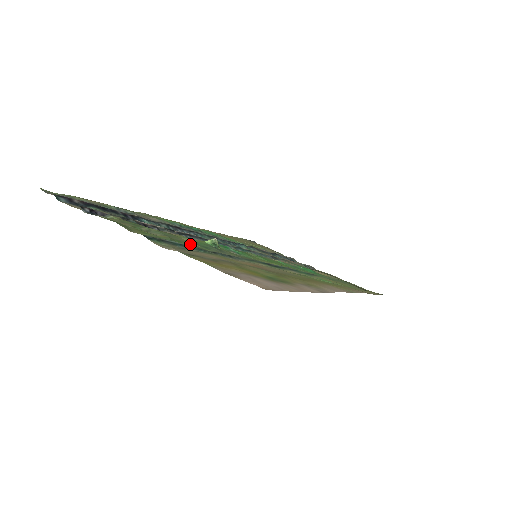
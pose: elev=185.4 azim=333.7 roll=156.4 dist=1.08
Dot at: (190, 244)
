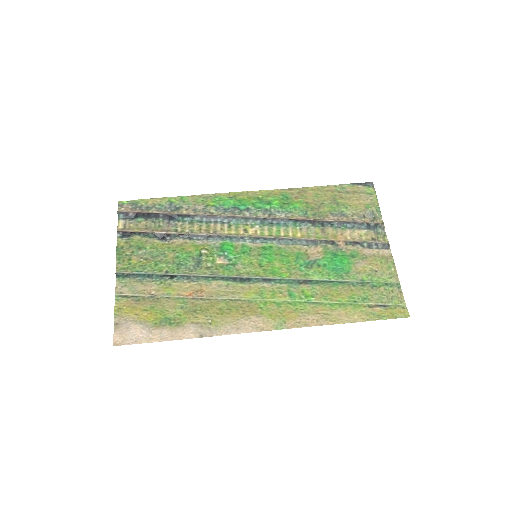
Dot at: (165, 265)
